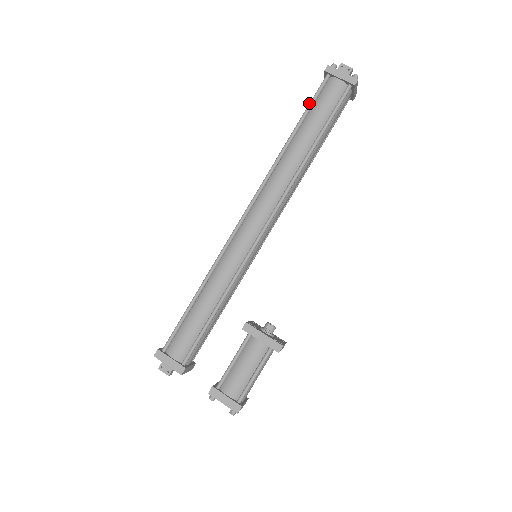
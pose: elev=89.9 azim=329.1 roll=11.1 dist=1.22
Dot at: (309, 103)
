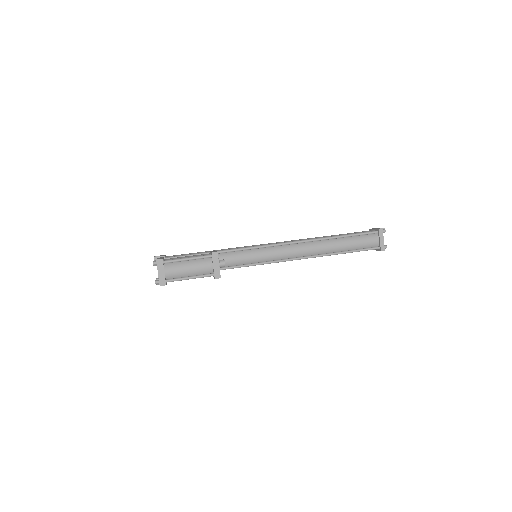
Dot at: occluded
